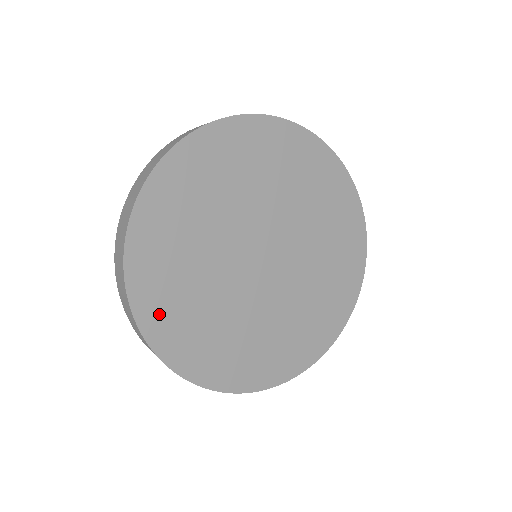
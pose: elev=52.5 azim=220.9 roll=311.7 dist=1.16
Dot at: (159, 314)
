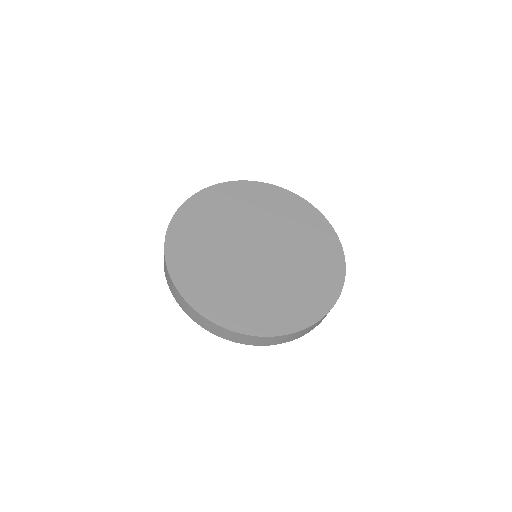
Dot at: (217, 308)
